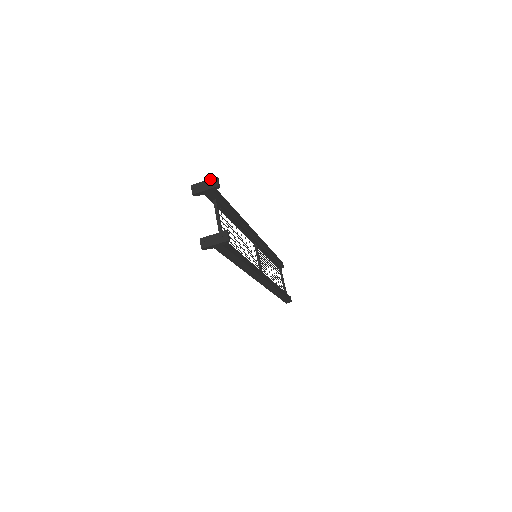
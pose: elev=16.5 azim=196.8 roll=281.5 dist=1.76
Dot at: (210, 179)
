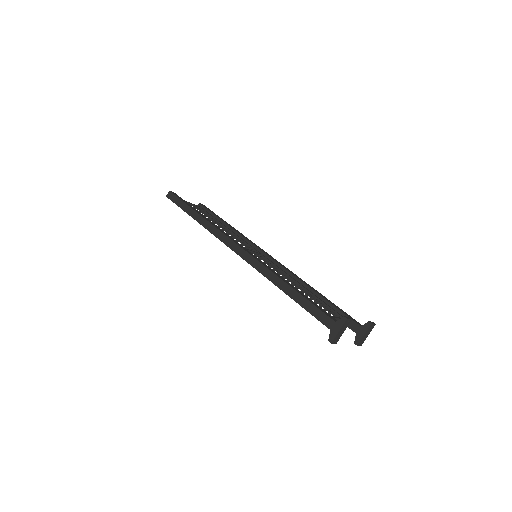
Dot at: (343, 325)
